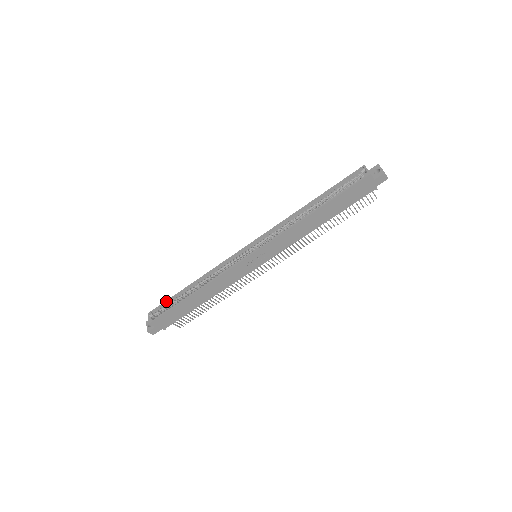
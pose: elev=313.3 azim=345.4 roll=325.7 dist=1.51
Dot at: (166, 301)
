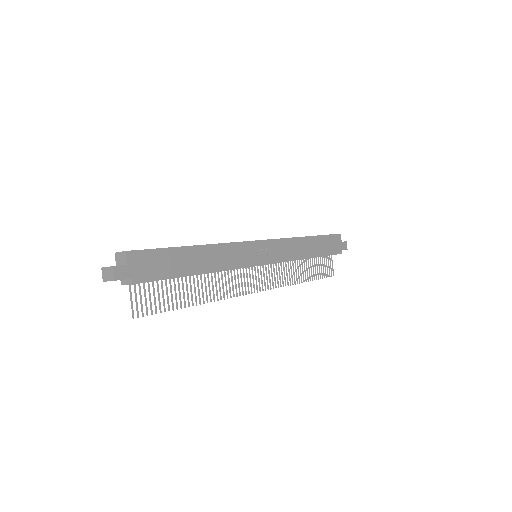
Dot at: occluded
